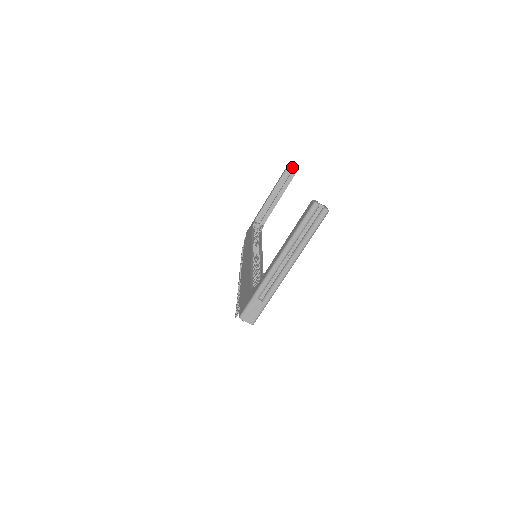
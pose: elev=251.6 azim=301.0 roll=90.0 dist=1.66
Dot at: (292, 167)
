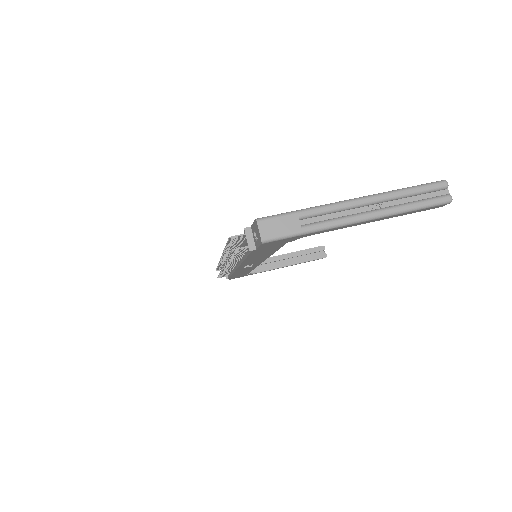
Dot at: (321, 251)
